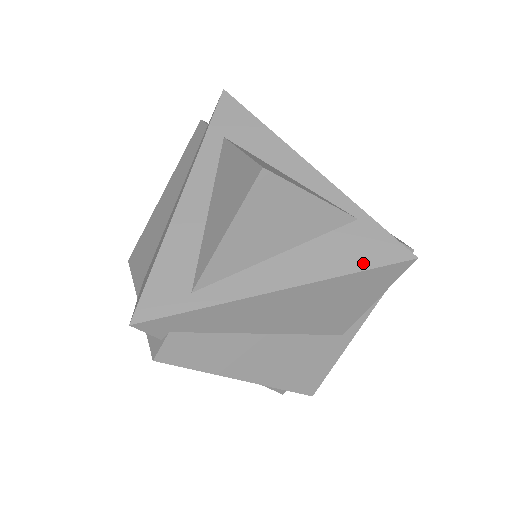
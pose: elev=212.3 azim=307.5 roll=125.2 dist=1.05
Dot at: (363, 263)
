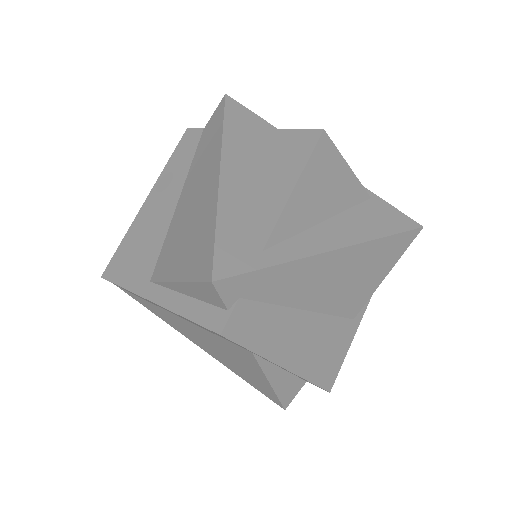
Dot at: (389, 229)
